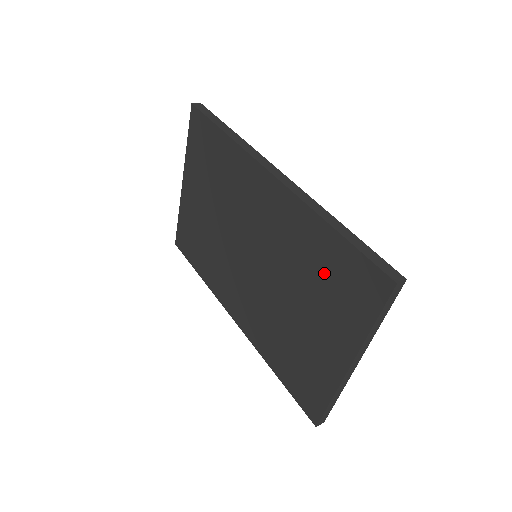
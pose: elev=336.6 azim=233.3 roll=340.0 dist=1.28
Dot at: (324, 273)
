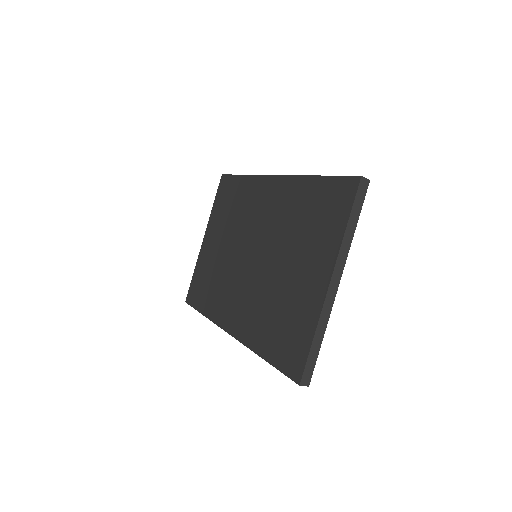
Dot at: (309, 215)
